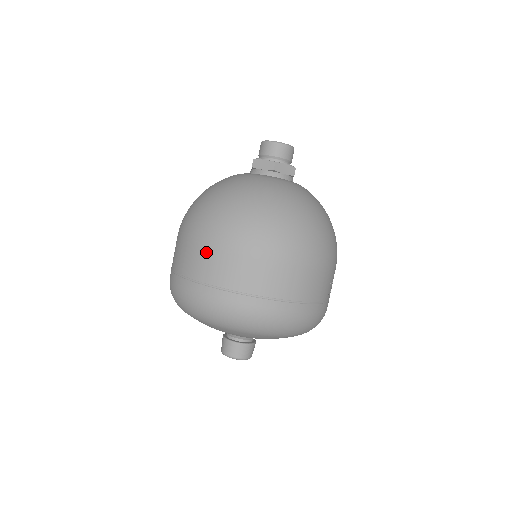
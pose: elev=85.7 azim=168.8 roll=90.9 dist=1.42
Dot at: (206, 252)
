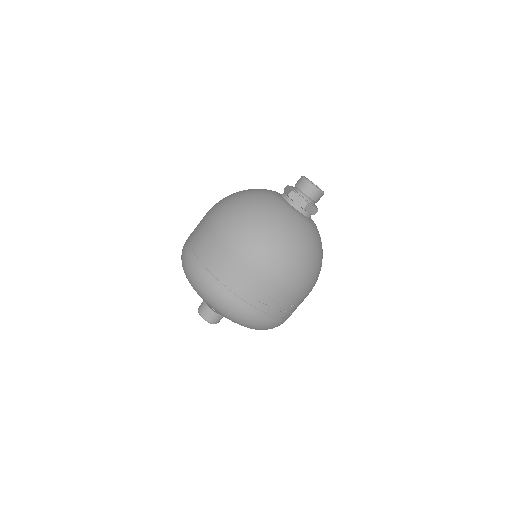
Dot at: (203, 220)
